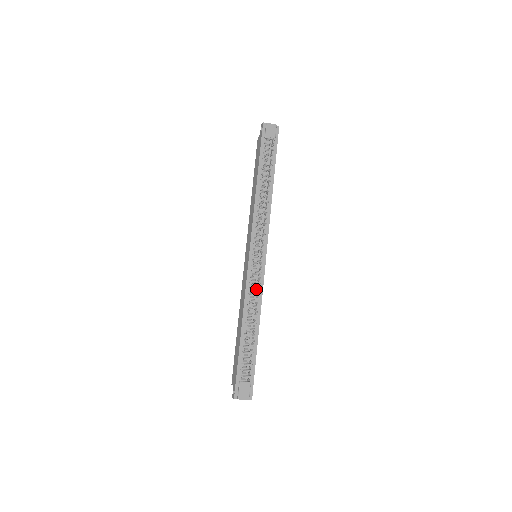
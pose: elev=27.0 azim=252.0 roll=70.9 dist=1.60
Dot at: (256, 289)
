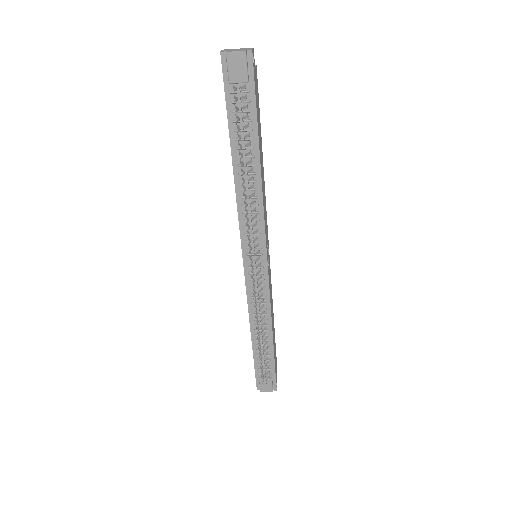
Dot at: (260, 298)
